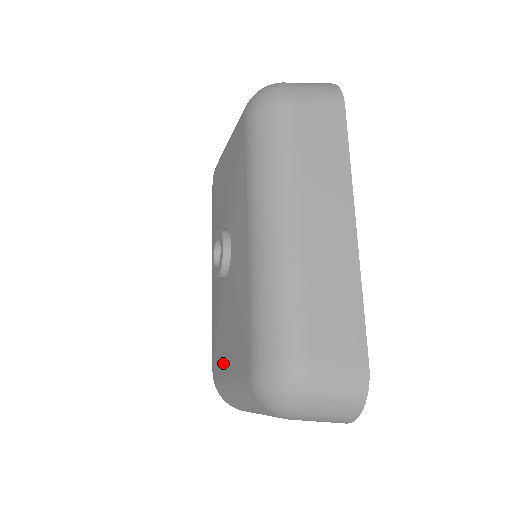
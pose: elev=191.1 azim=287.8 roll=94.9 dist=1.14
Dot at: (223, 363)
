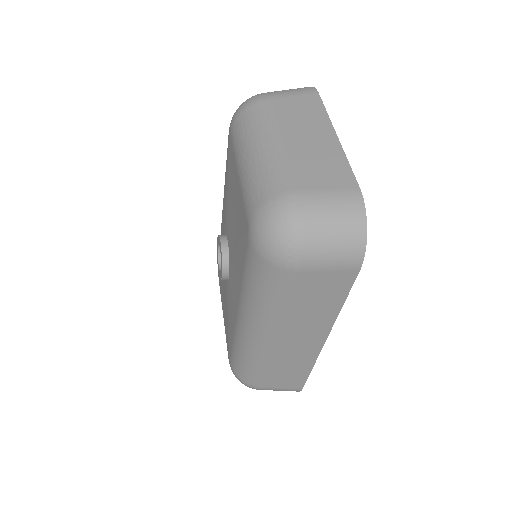
Dot at: (221, 297)
